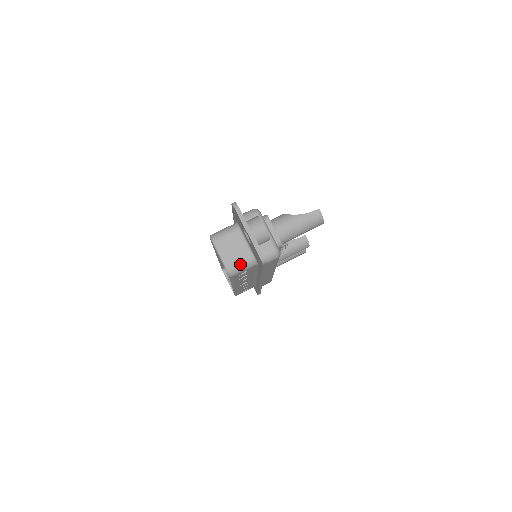
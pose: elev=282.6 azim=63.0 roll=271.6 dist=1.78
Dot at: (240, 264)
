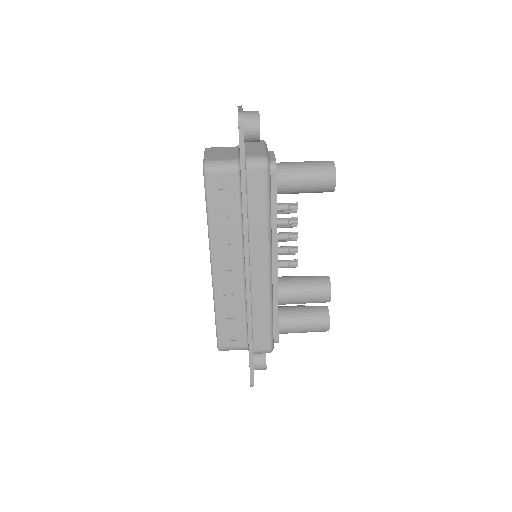
Dot at: (221, 160)
